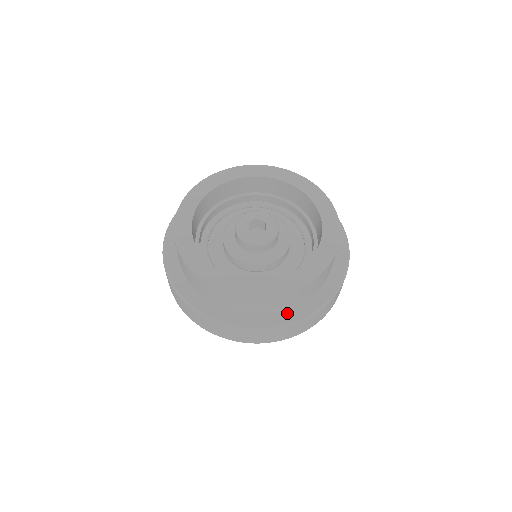
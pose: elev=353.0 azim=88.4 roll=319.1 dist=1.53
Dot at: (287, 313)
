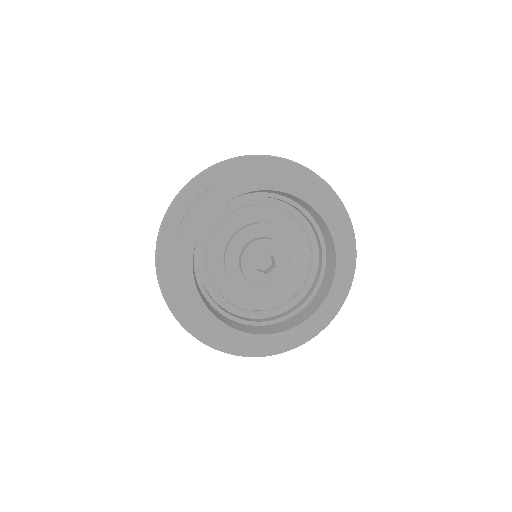
Dot at: occluded
